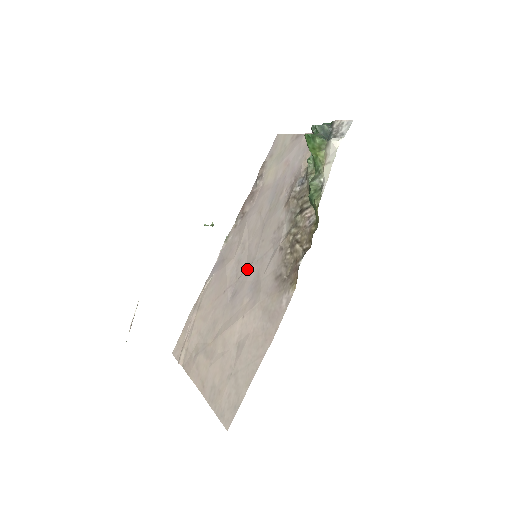
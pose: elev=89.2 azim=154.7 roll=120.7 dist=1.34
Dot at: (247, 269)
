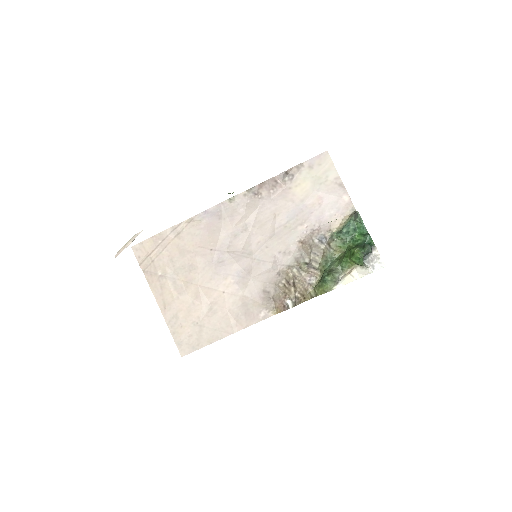
Dot at: (242, 254)
